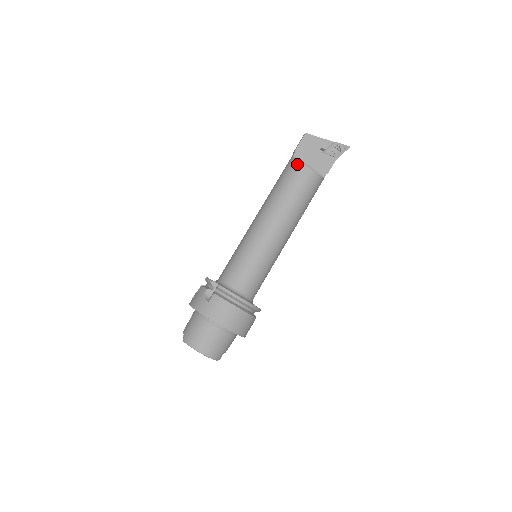
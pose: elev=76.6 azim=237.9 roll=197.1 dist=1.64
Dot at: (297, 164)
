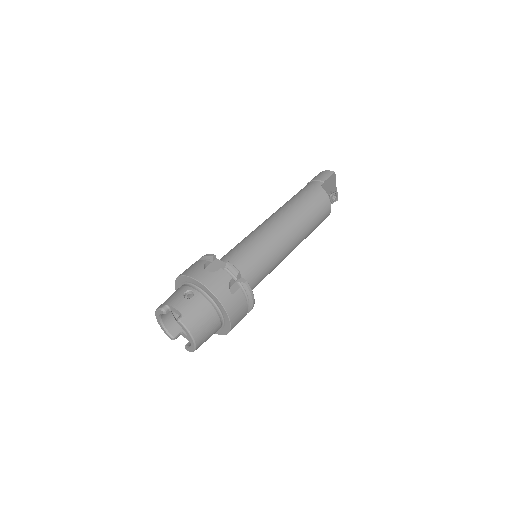
Dot at: (327, 198)
